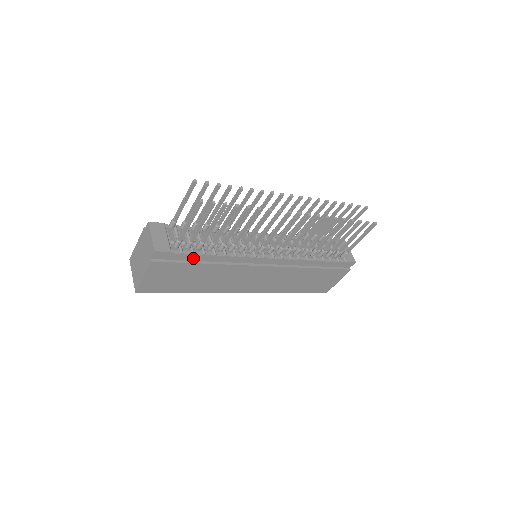
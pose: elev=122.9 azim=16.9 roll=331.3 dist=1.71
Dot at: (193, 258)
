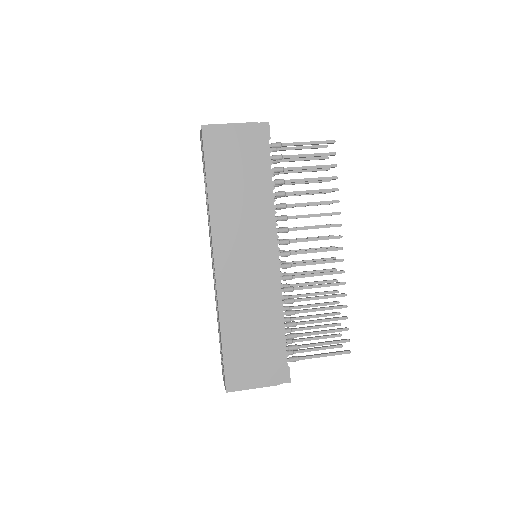
Dot at: (265, 166)
